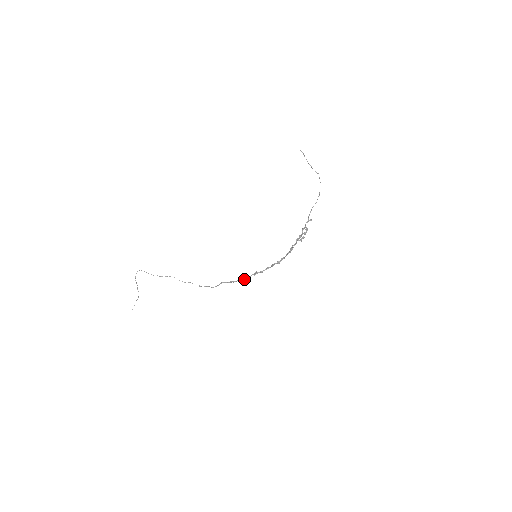
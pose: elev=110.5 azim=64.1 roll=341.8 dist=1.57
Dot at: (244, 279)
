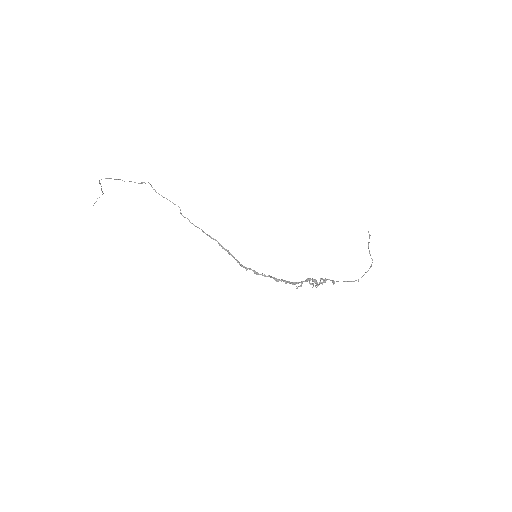
Dot at: (234, 258)
